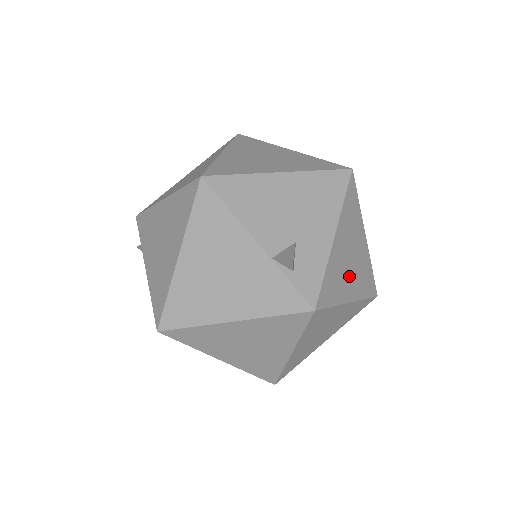
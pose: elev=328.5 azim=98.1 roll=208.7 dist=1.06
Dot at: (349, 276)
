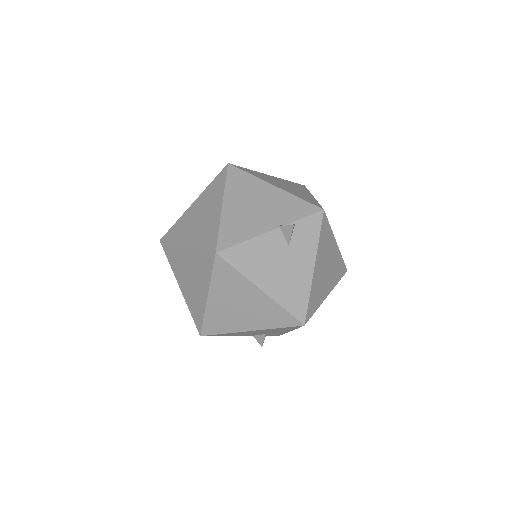
Dot at: occluded
